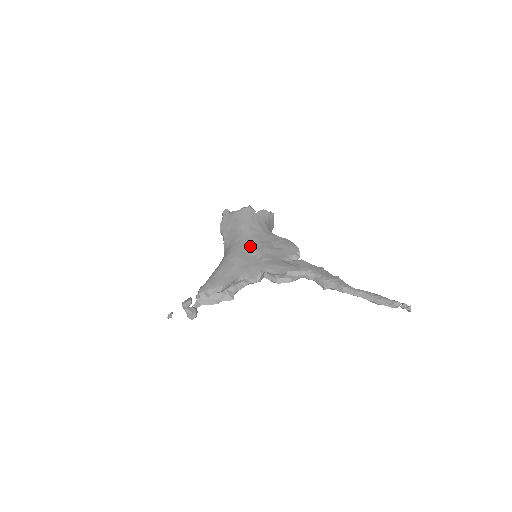
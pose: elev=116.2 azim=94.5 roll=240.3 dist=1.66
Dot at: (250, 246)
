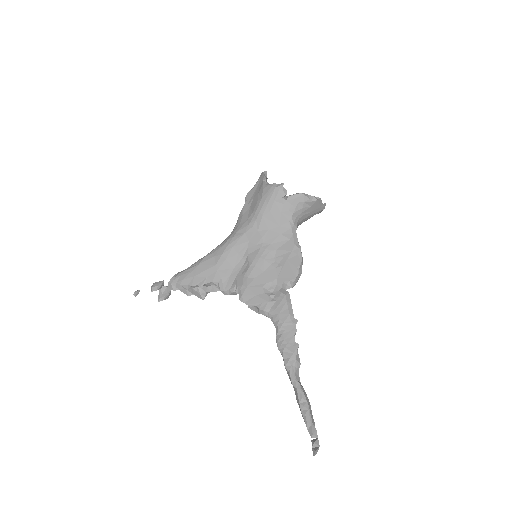
Dot at: (248, 245)
